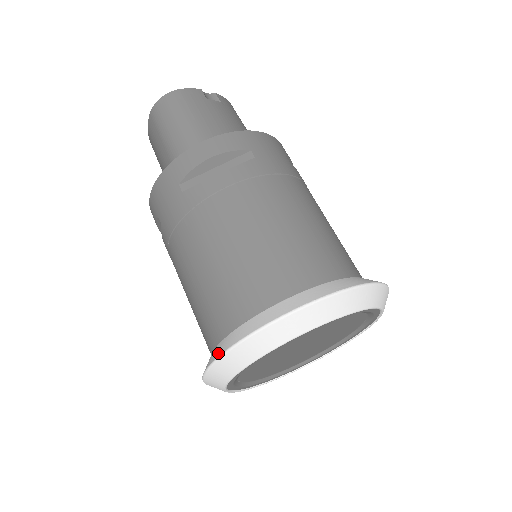
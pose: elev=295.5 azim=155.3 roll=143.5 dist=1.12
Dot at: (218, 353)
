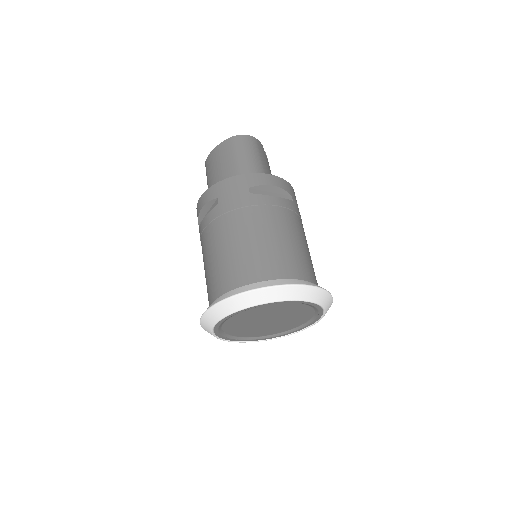
Dot at: (247, 289)
